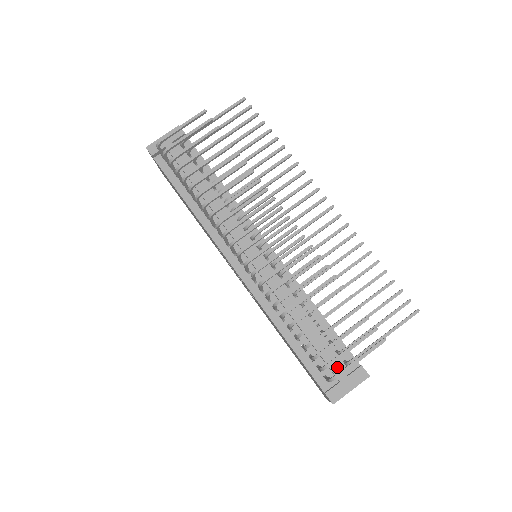
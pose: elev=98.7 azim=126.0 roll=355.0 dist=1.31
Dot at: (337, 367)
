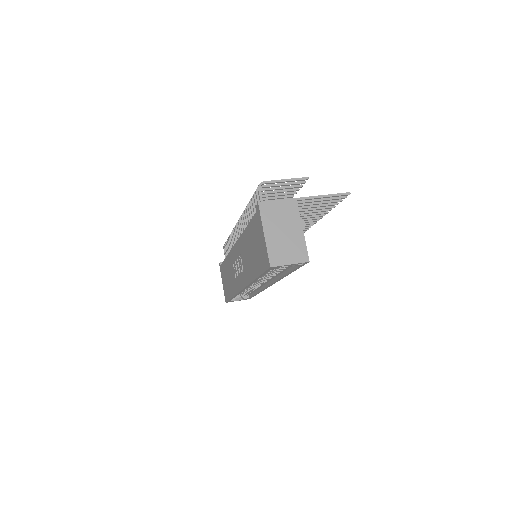
Dot at: occluded
